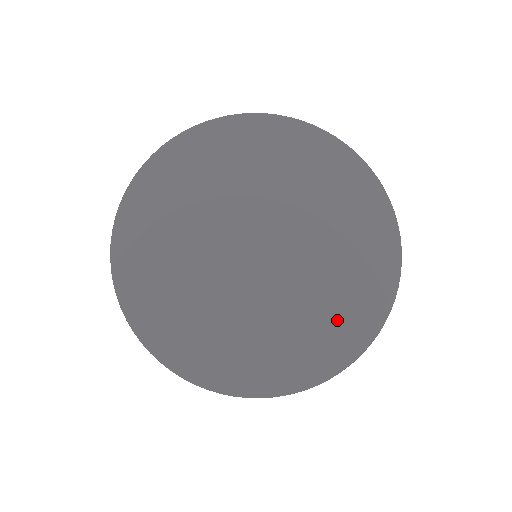
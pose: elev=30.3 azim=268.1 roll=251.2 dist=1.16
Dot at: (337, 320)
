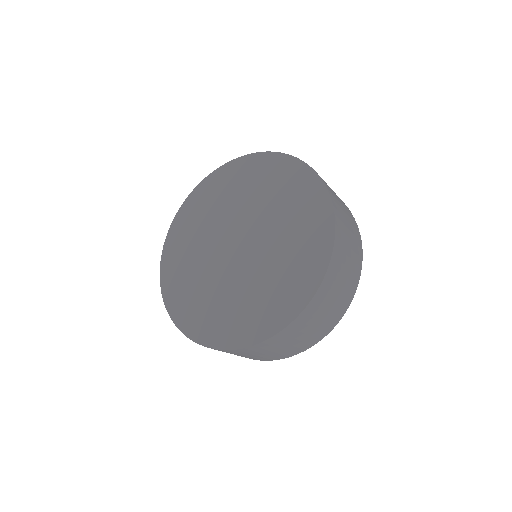
Dot at: (305, 219)
